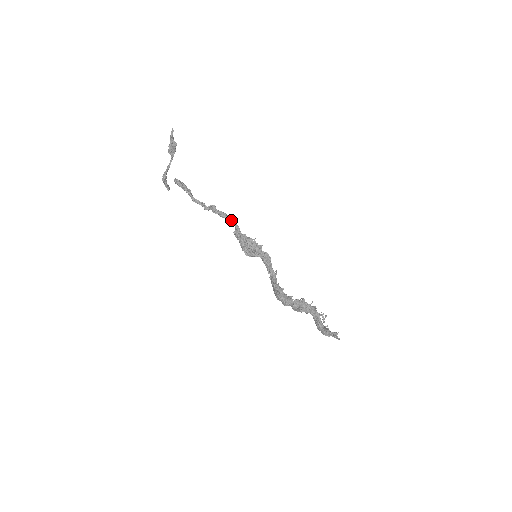
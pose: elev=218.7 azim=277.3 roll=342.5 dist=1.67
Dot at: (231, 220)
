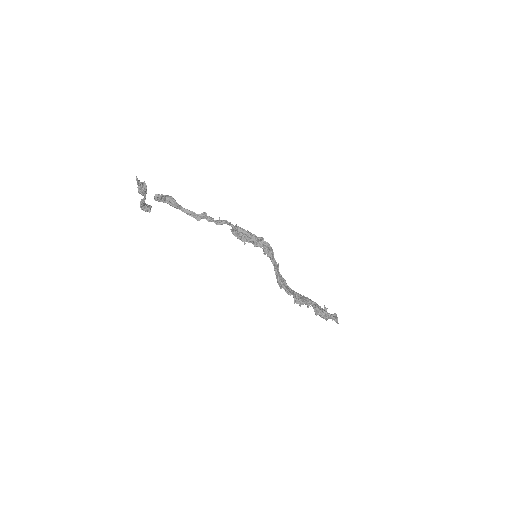
Dot at: (226, 223)
